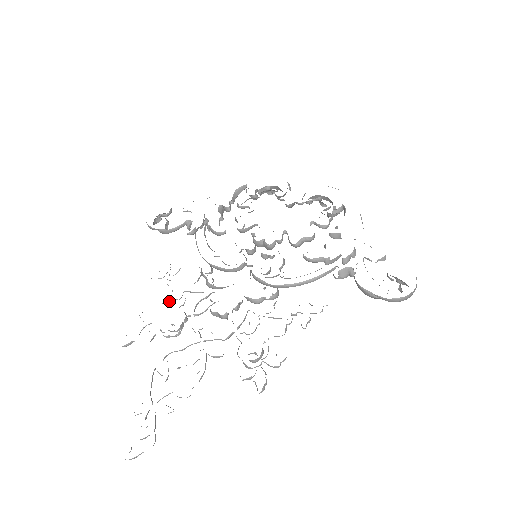
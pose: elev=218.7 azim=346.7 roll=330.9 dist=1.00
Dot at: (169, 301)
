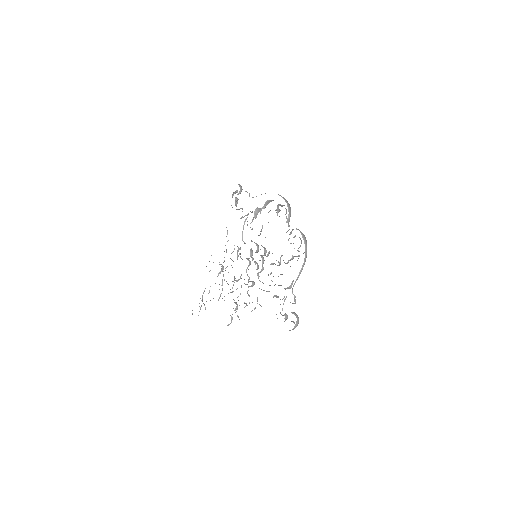
Dot at: occluded
